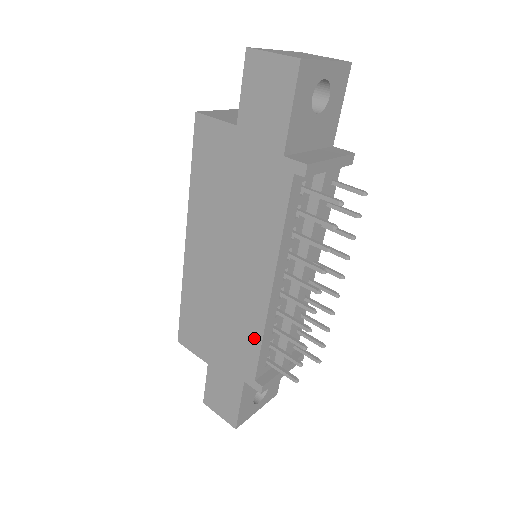
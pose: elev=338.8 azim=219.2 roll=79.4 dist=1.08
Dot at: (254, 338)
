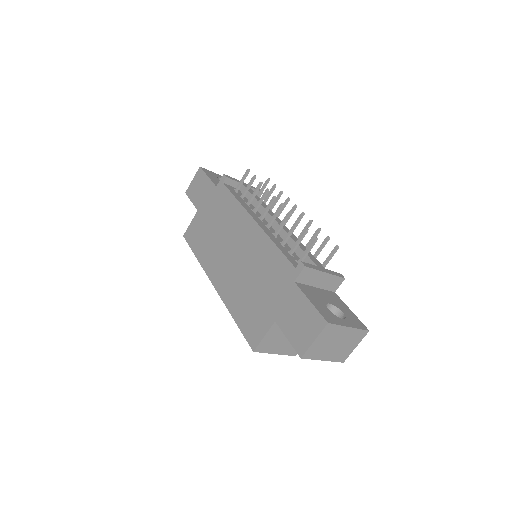
Dot at: (272, 251)
